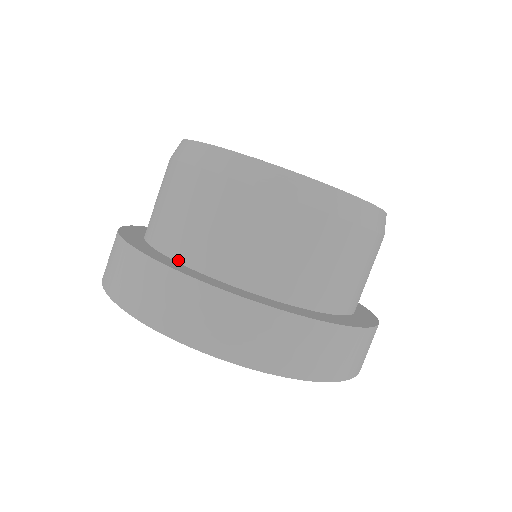
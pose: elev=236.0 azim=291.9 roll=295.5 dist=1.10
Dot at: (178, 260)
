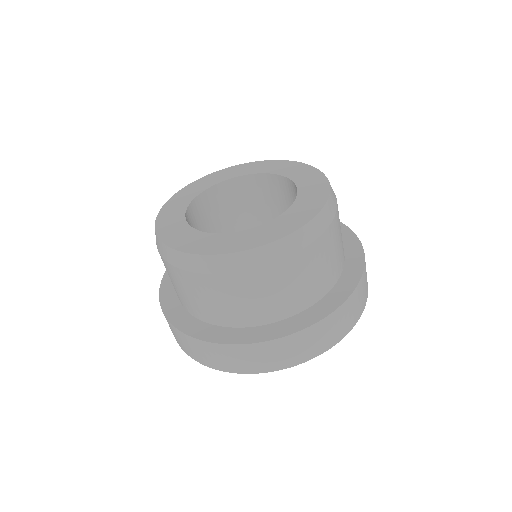
Dot at: (184, 307)
